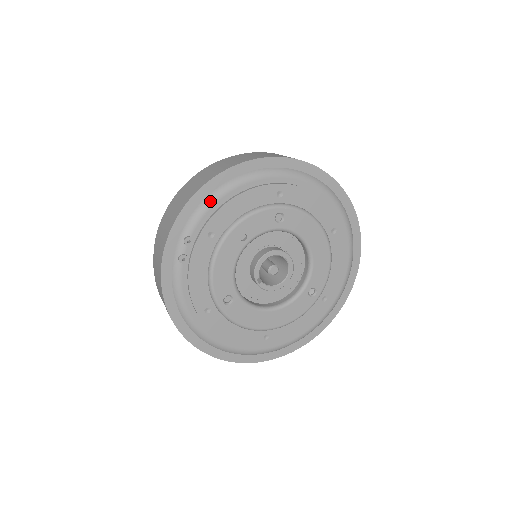
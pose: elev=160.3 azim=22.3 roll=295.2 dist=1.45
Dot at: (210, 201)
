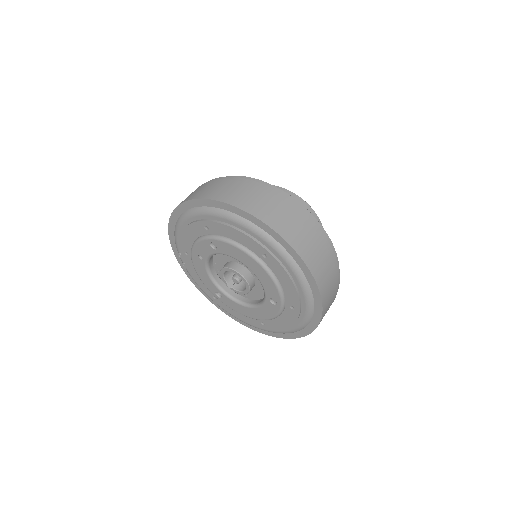
Dot at: (176, 232)
